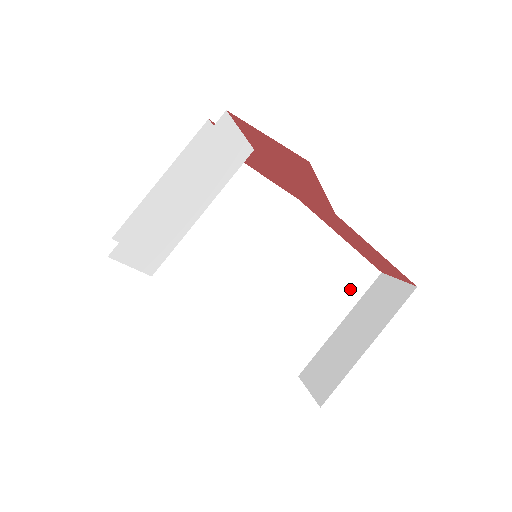
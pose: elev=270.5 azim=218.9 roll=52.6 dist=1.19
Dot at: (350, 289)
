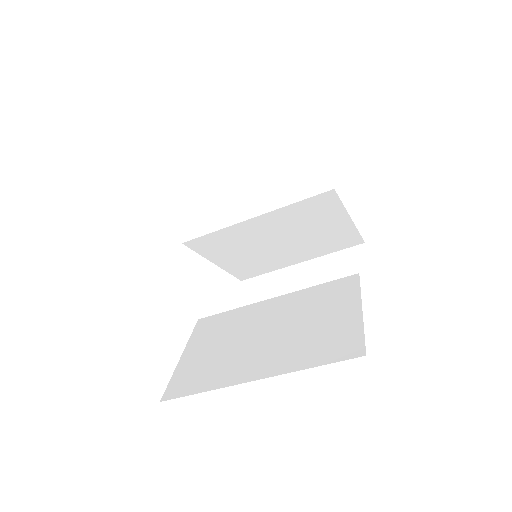
Dot at: (328, 247)
